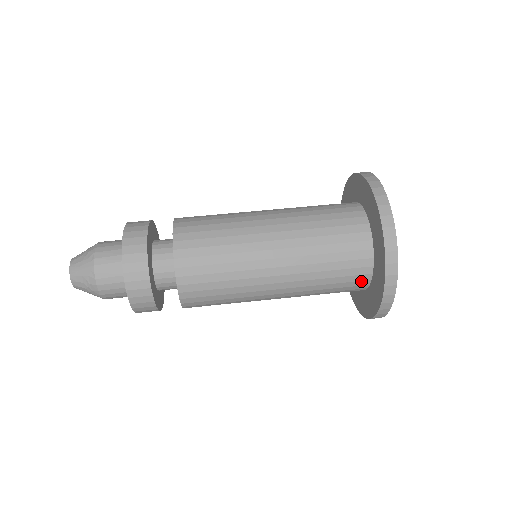
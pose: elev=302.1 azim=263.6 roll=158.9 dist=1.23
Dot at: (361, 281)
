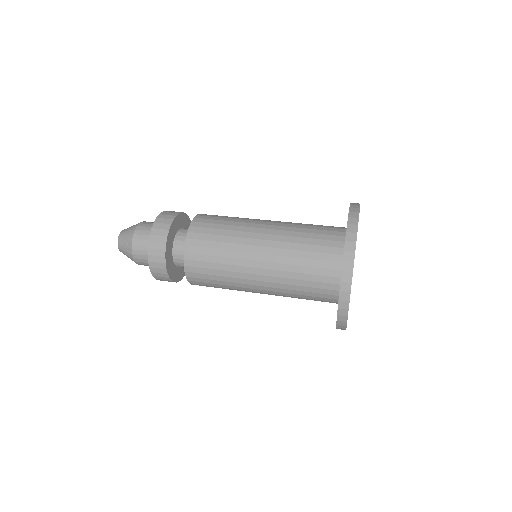
Dot at: (331, 290)
